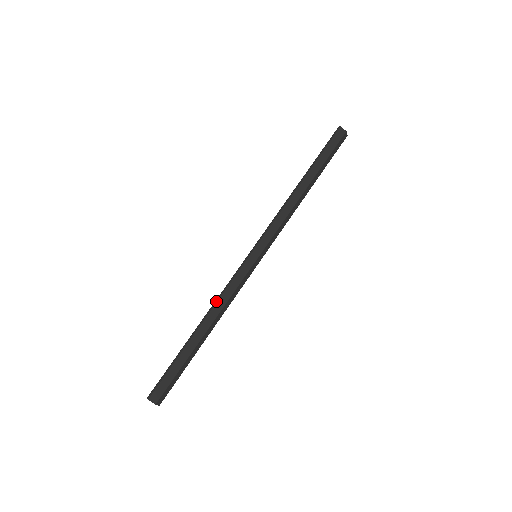
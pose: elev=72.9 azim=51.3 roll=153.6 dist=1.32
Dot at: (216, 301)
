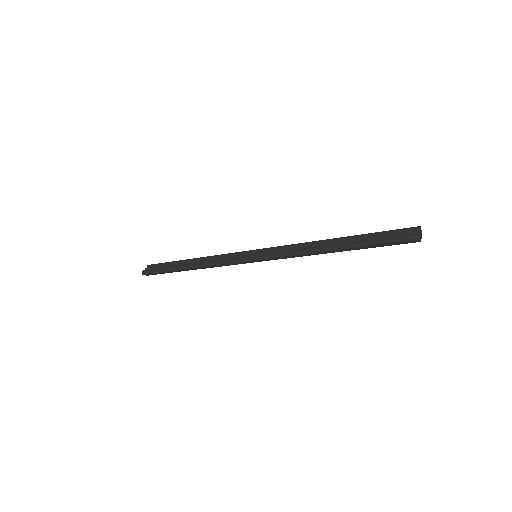
Dot at: (207, 265)
